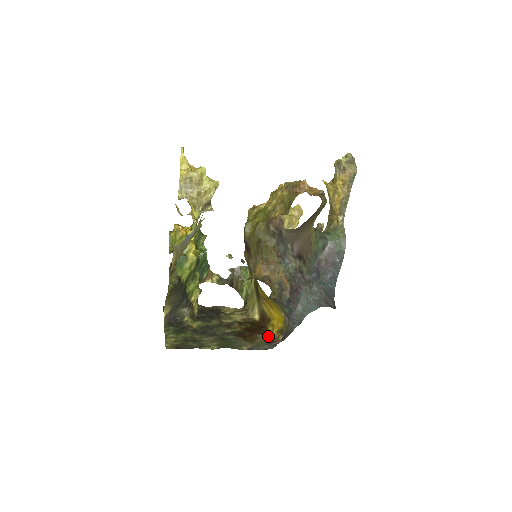
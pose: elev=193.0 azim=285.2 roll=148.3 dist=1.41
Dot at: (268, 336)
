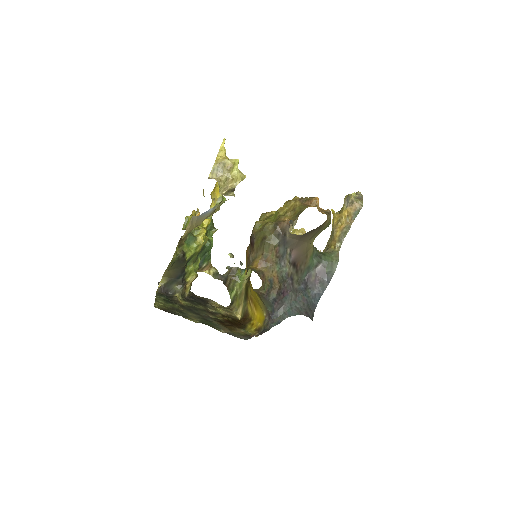
Dot at: (246, 331)
